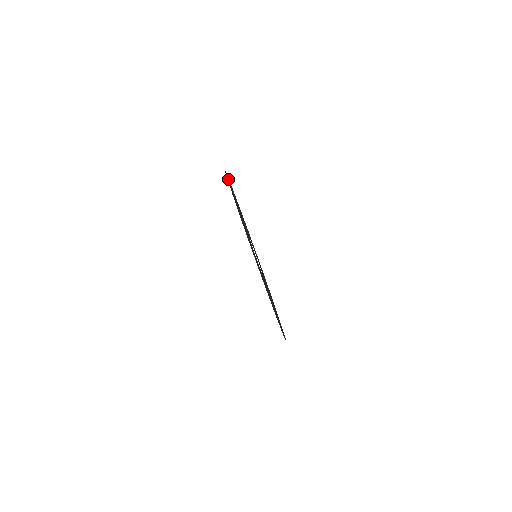
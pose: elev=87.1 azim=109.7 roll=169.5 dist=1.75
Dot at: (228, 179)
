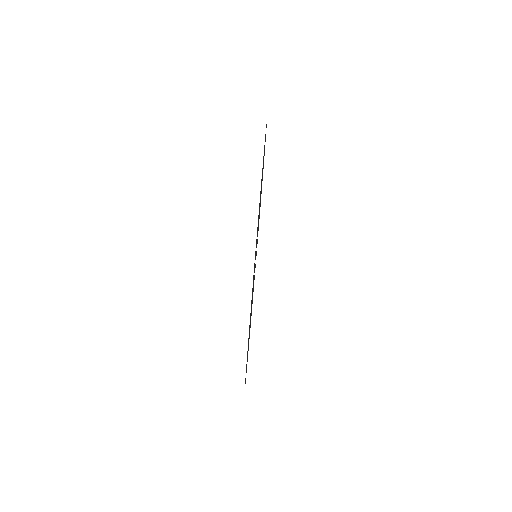
Dot at: occluded
